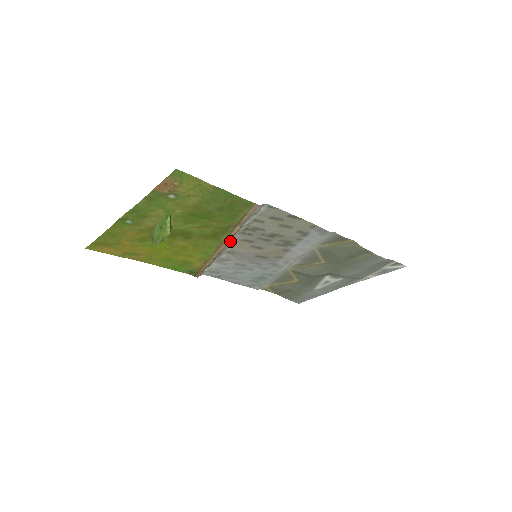
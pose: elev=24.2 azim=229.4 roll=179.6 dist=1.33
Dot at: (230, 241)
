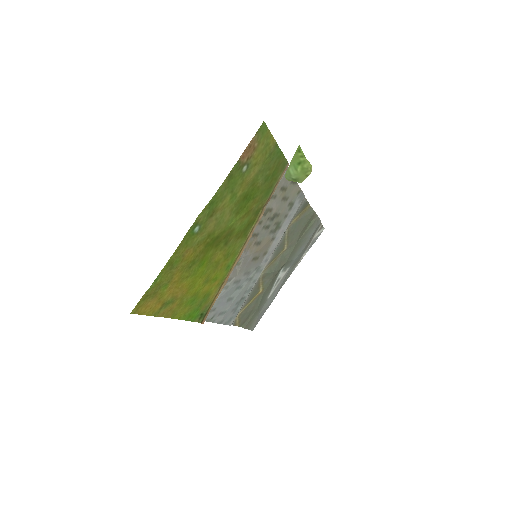
Dot at: (249, 237)
